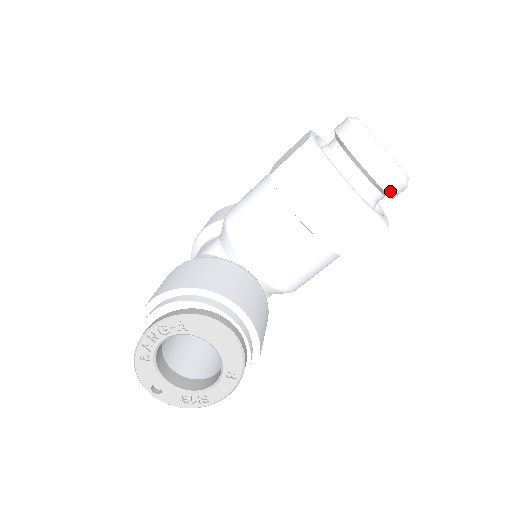
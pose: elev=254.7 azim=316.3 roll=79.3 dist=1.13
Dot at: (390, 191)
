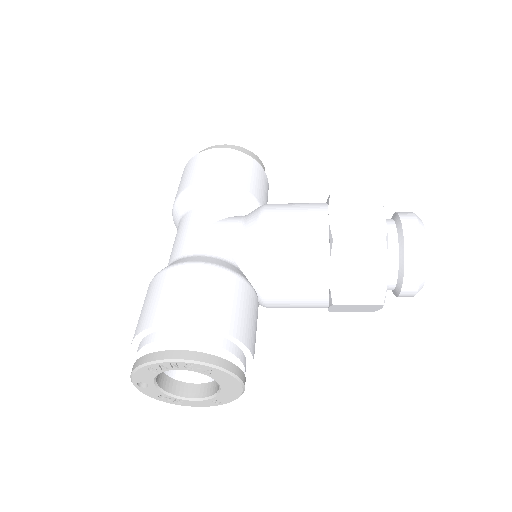
Dot at: (400, 296)
